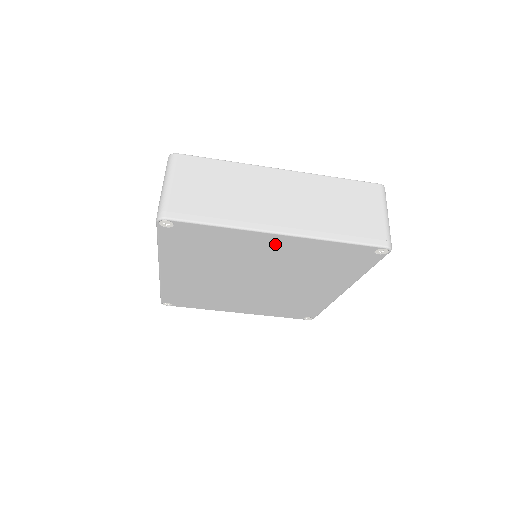
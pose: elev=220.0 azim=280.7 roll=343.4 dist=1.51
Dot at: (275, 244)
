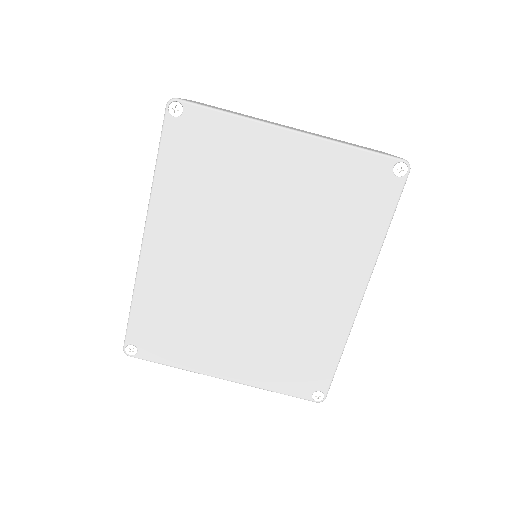
Dot at: (285, 155)
